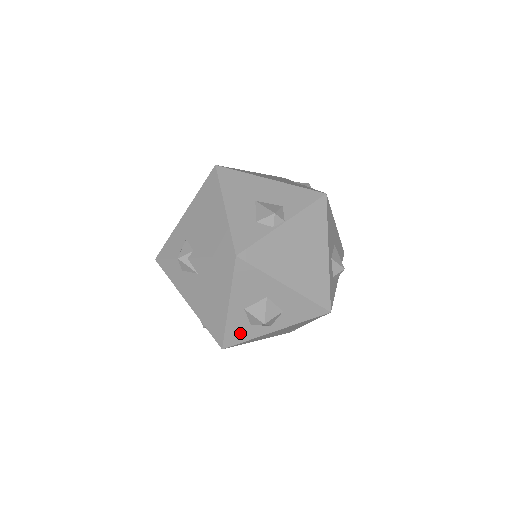
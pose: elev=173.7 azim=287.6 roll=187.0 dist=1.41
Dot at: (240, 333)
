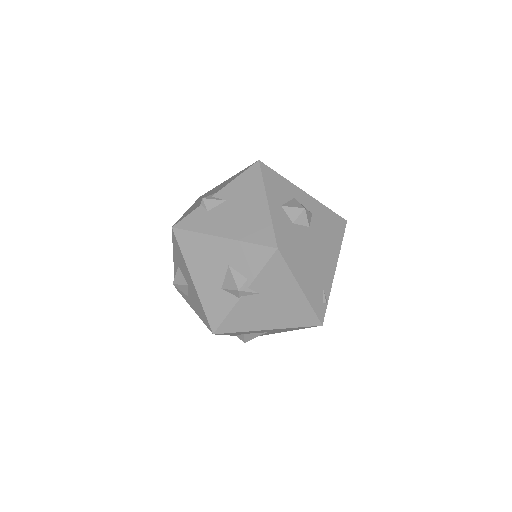
Dot at: (287, 231)
